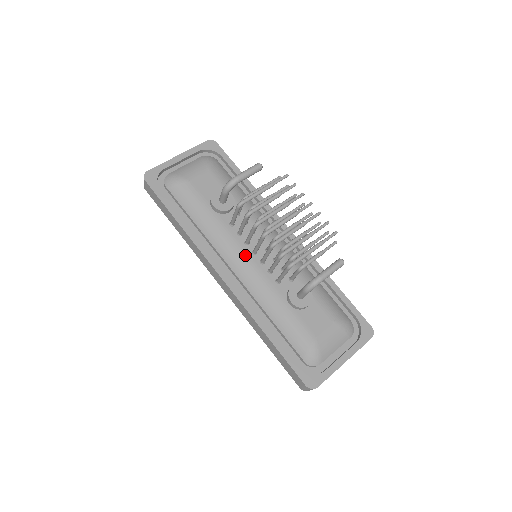
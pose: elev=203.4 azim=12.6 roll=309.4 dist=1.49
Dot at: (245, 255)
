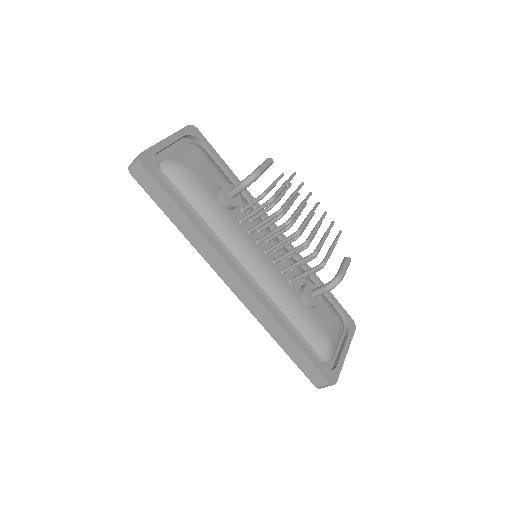
Dot at: (260, 255)
